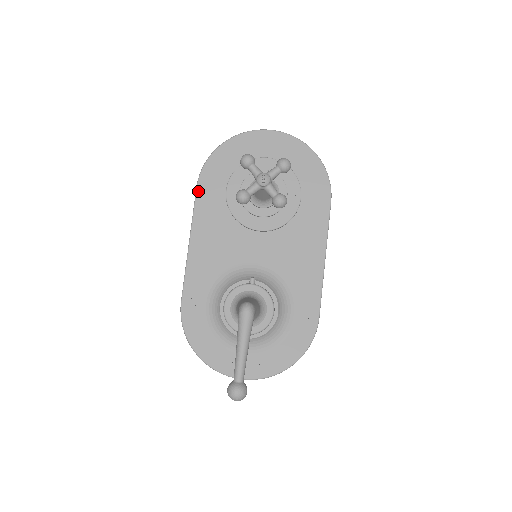
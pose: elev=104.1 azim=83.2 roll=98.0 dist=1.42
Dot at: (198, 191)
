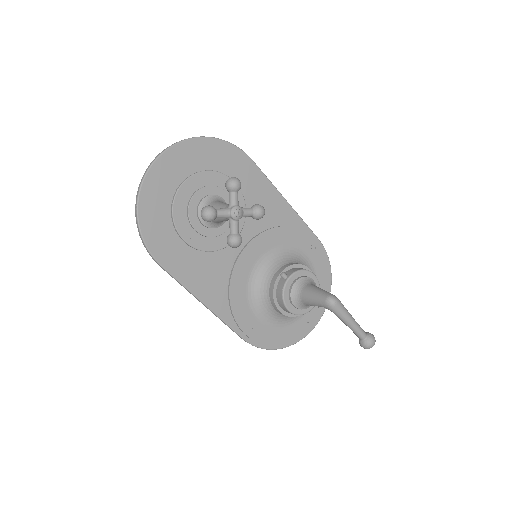
Dot at: (167, 268)
